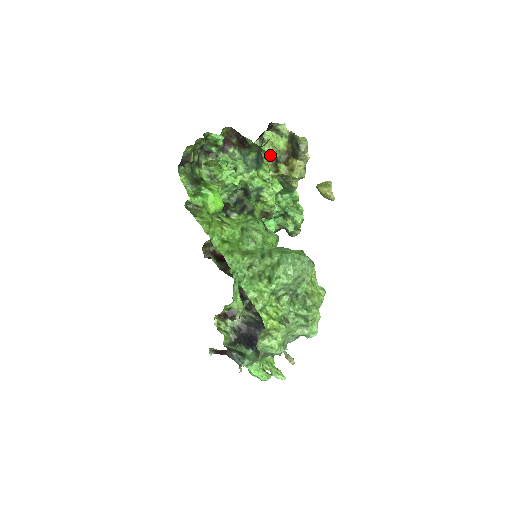
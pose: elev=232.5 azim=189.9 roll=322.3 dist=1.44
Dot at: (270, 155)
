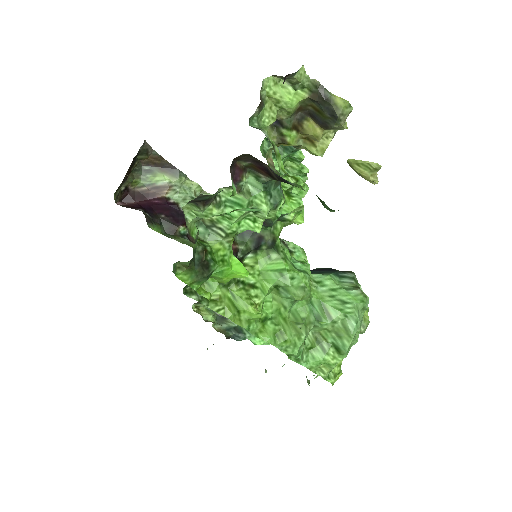
Dot at: (273, 122)
